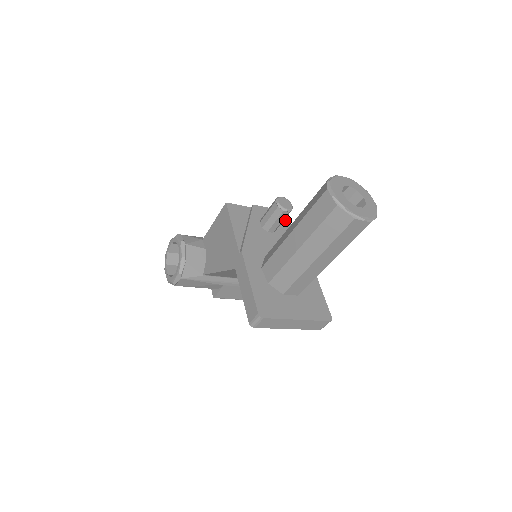
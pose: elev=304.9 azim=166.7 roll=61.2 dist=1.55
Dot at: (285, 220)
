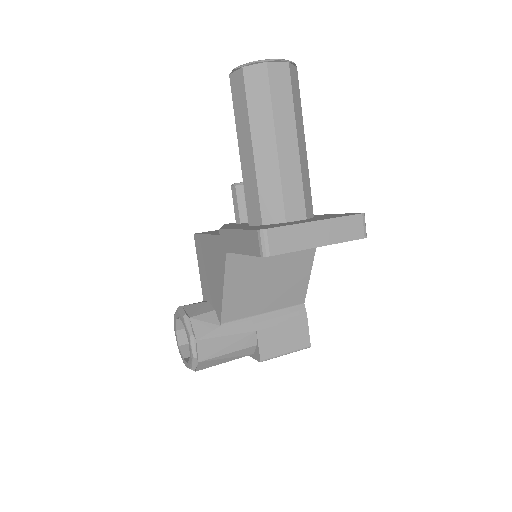
Dot at: occluded
